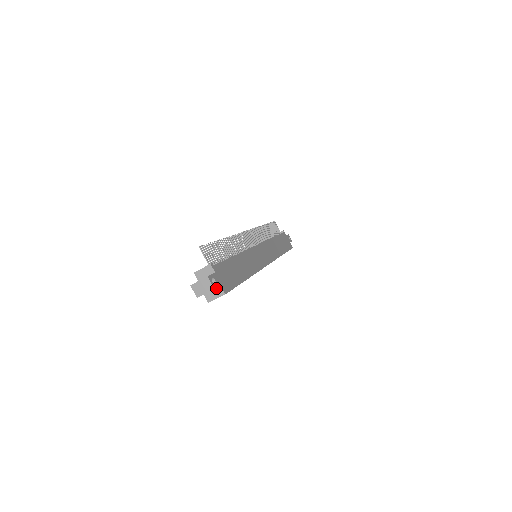
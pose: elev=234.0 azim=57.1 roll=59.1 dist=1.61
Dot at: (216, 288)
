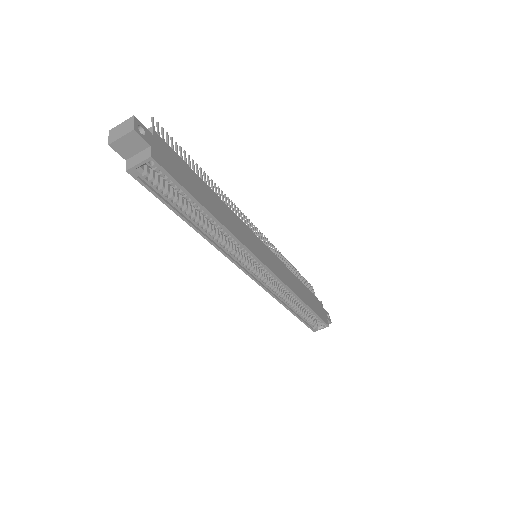
Dot at: (144, 150)
